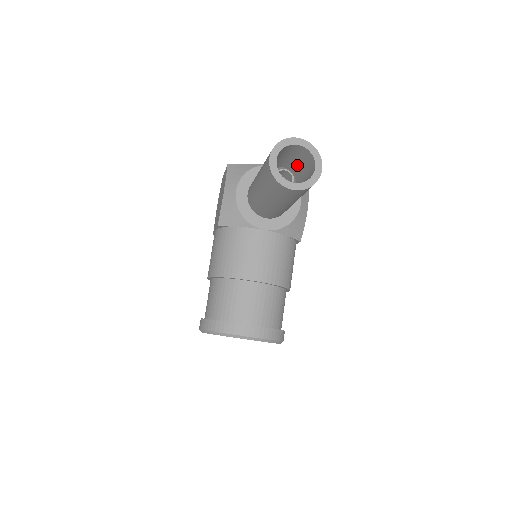
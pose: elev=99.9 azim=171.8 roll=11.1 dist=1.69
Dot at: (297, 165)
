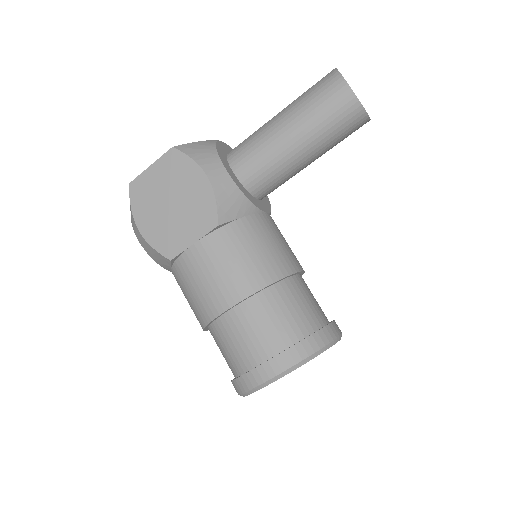
Dot at: occluded
